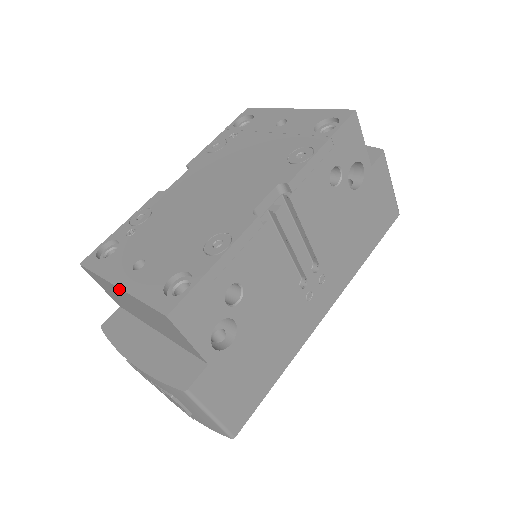
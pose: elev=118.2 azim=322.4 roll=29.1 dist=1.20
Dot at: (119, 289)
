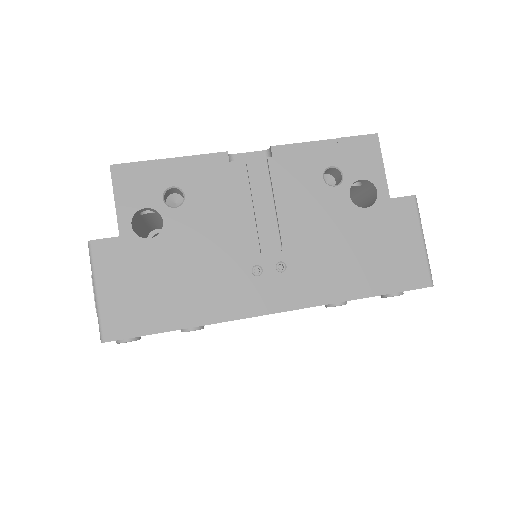
Dot at: occluded
